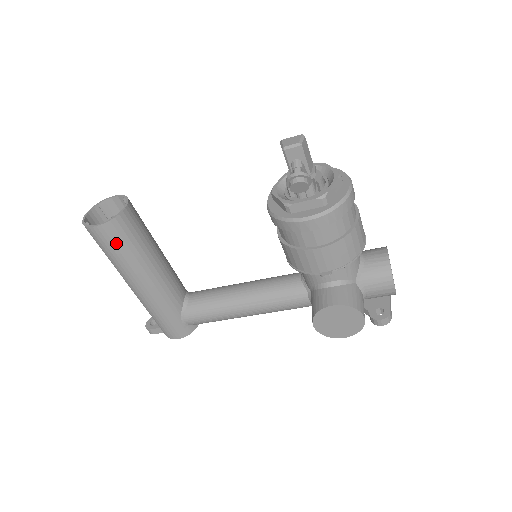
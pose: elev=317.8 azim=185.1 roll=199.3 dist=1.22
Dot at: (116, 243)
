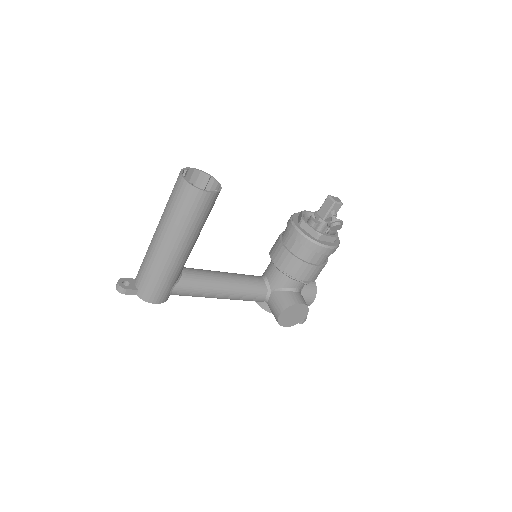
Dot at: (204, 210)
